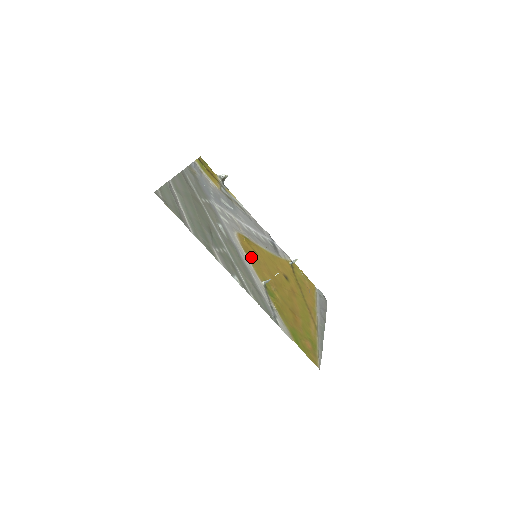
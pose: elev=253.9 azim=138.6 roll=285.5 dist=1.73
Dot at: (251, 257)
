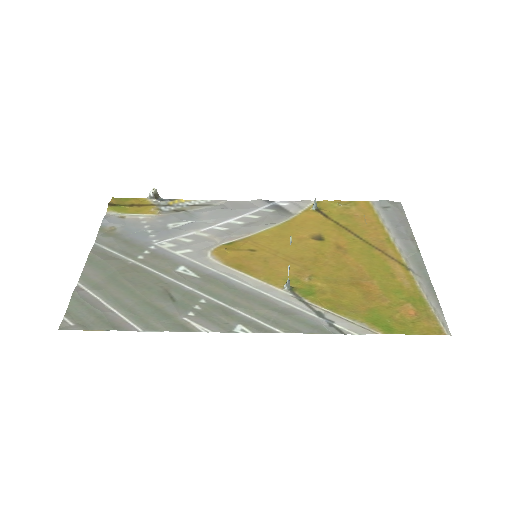
Dot at: (249, 266)
